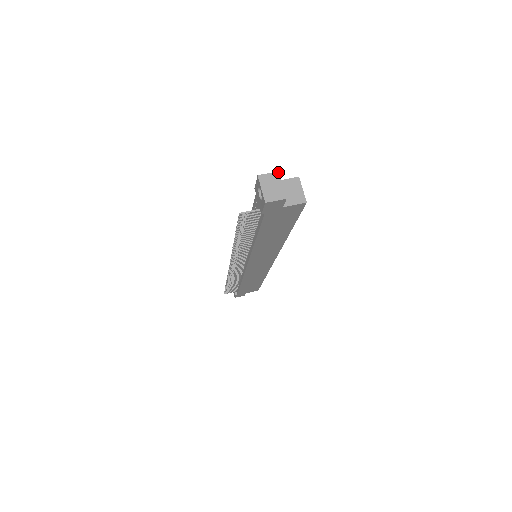
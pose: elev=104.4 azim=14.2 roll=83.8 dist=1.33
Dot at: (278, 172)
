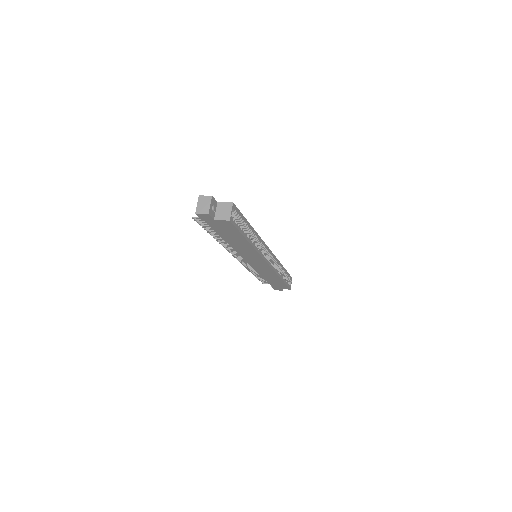
Dot at: (211, 196)
